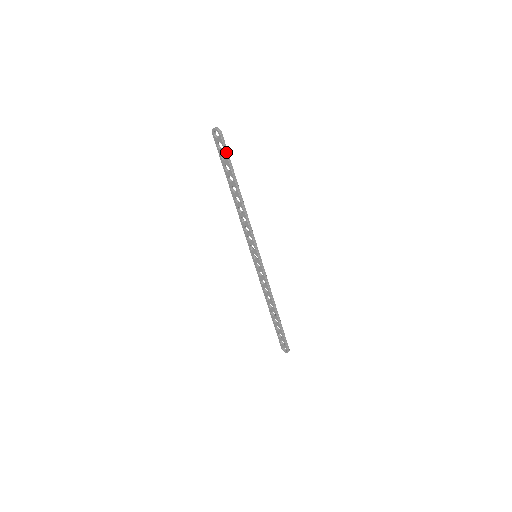
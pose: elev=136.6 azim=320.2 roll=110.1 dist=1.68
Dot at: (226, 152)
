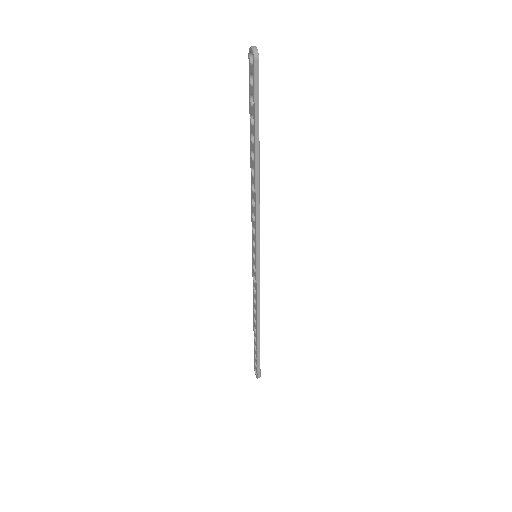
Dot at: (255, 94)
